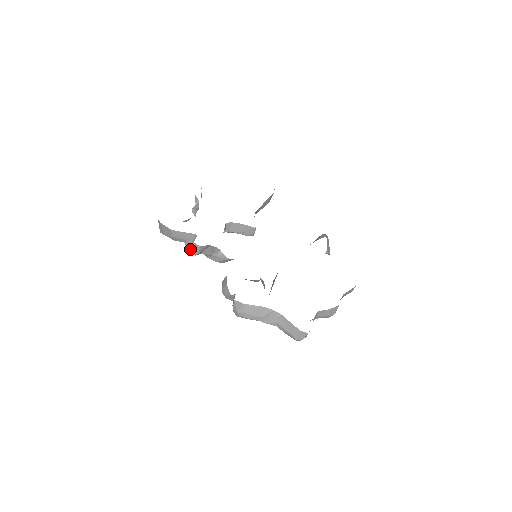
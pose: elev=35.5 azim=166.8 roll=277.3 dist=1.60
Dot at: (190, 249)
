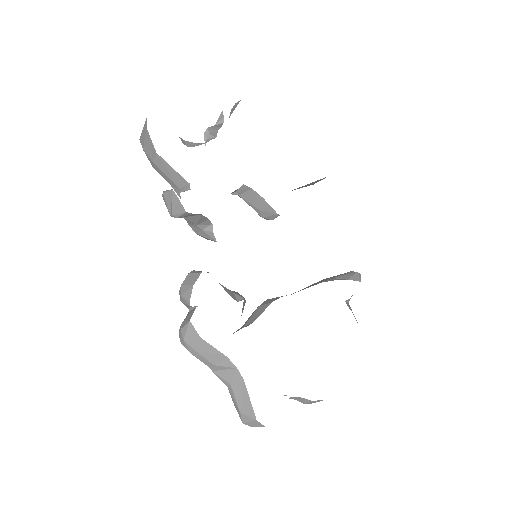
Dot at: (168, 203)
